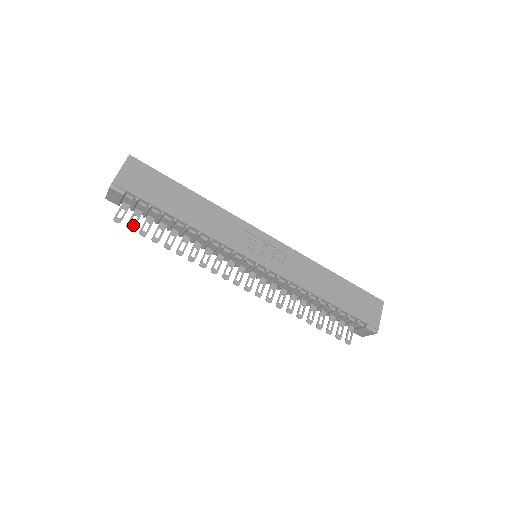
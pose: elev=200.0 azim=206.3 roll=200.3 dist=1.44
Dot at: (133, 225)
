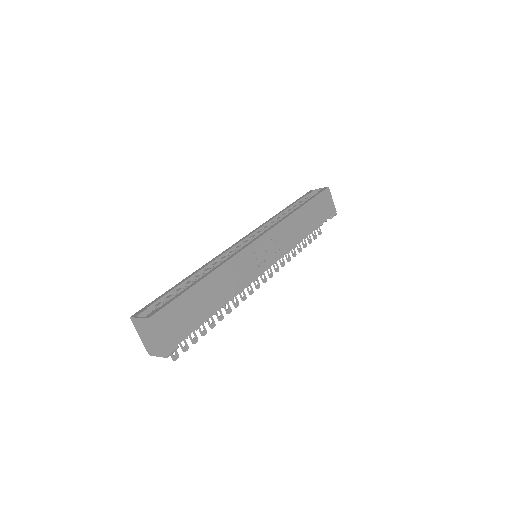
Dot at: (186, 345)
